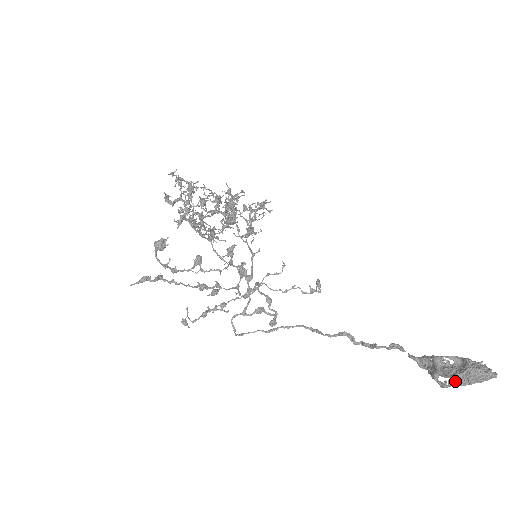
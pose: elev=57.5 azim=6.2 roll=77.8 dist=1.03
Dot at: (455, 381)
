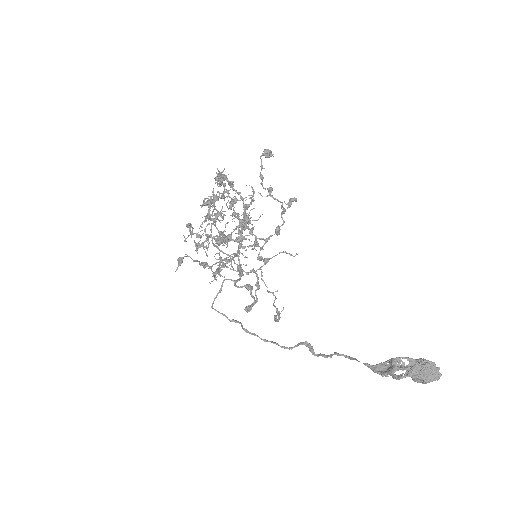
Dot at: (414, 369)
